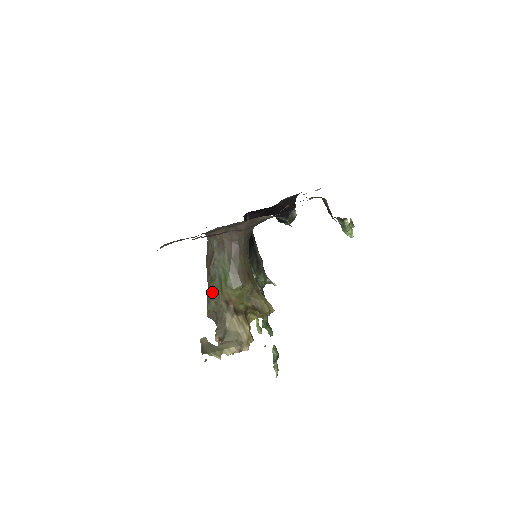
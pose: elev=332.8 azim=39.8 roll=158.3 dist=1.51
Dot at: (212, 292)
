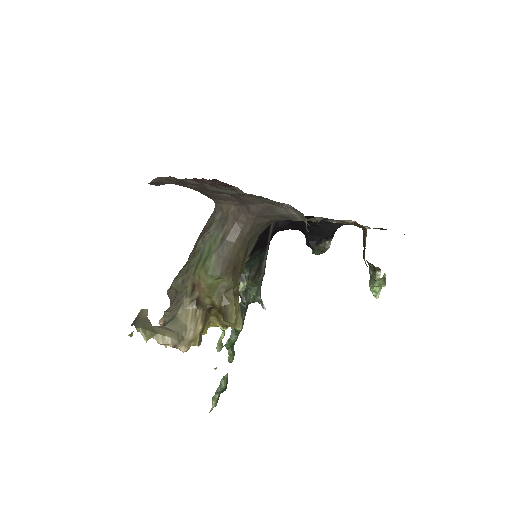
Dot at: (186, 268)
